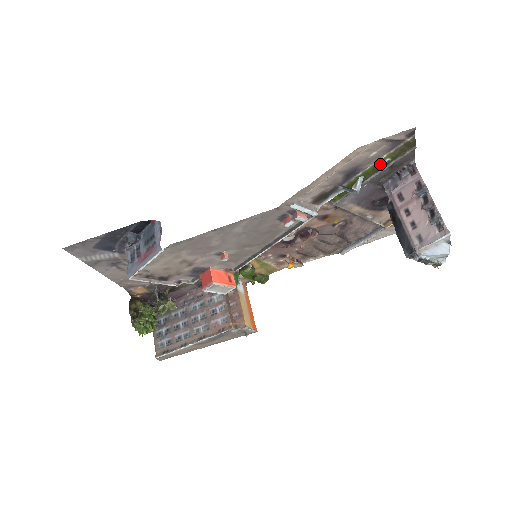
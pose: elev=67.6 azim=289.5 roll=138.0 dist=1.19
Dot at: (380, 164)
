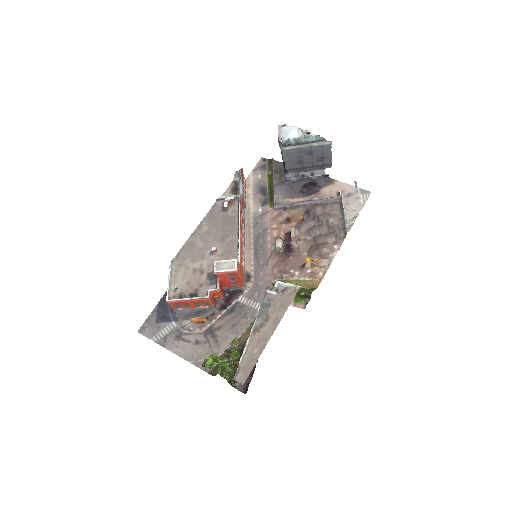
Dot at: (270, 177)
